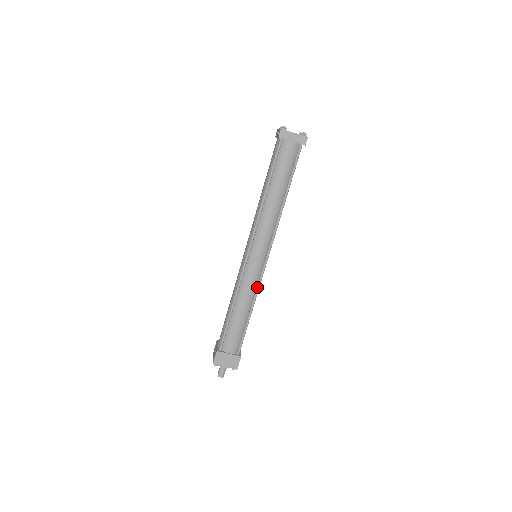
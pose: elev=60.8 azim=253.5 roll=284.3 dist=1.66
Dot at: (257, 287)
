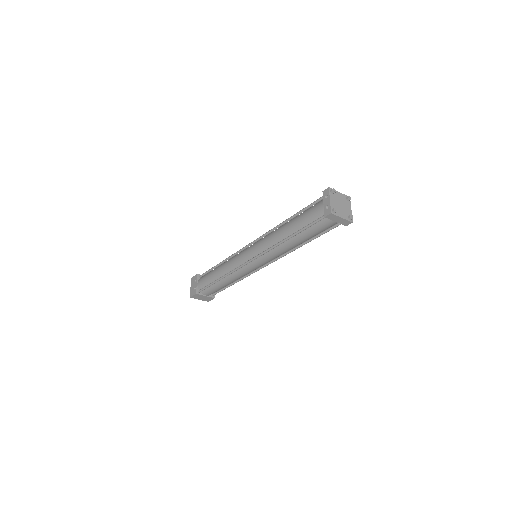
Dot at: (247, 275)
